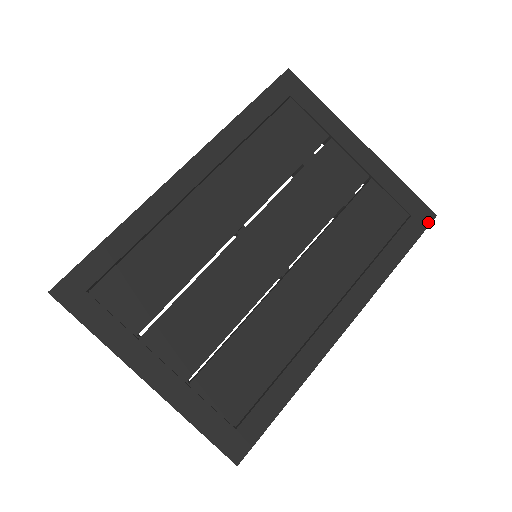
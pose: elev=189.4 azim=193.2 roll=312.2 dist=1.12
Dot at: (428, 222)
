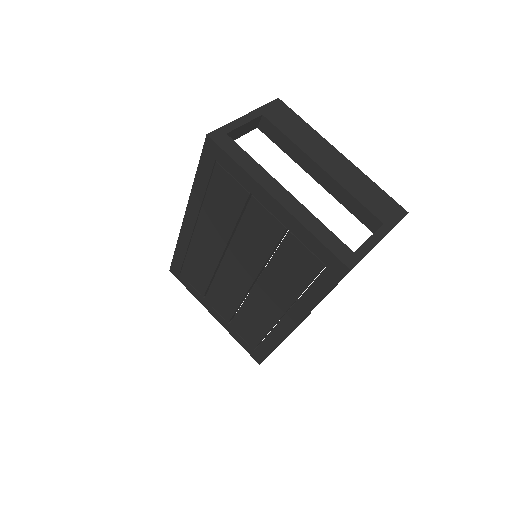
Dot at: (343, 274)
